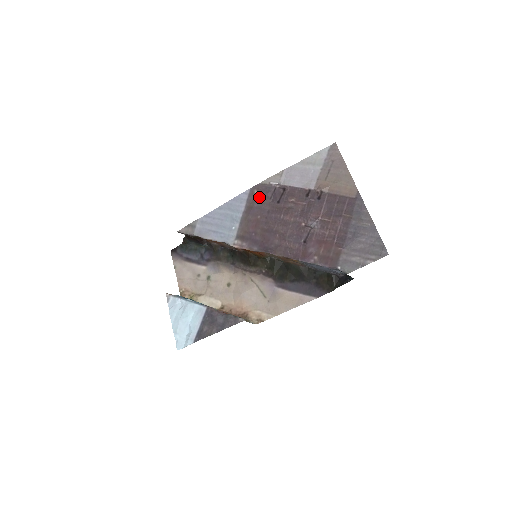
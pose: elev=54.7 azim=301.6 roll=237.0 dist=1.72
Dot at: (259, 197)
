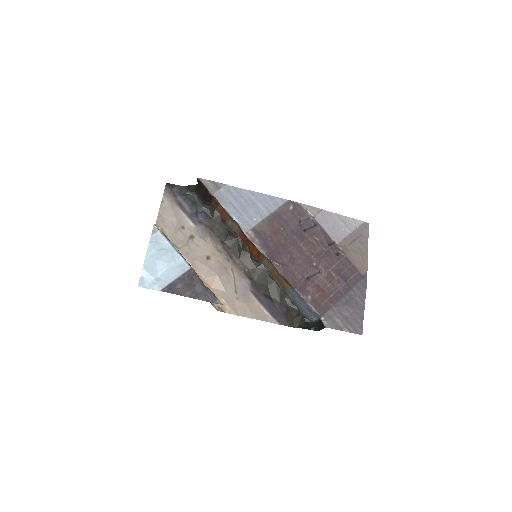
Dot at: (292, 213)
